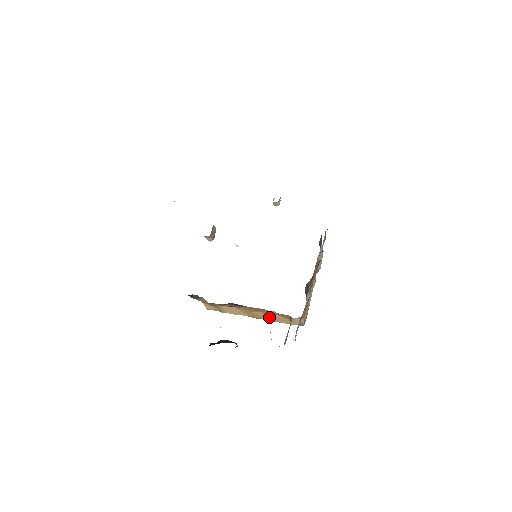
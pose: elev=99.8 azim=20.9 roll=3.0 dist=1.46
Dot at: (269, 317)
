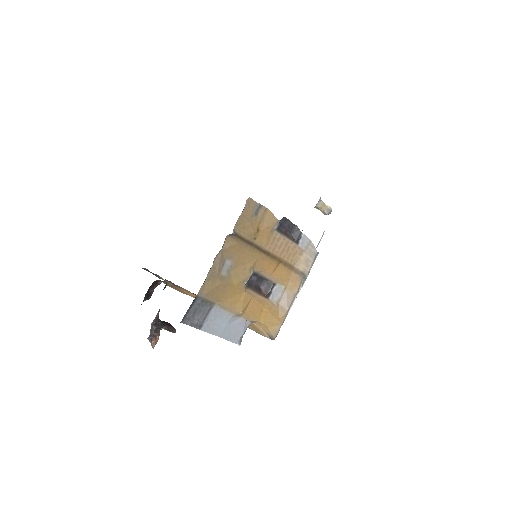
Dot at: occluded
